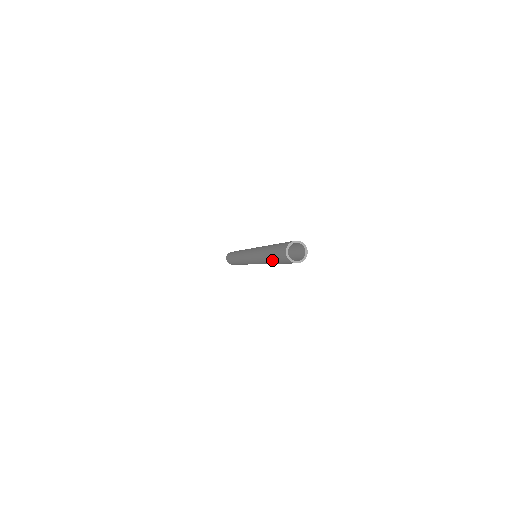
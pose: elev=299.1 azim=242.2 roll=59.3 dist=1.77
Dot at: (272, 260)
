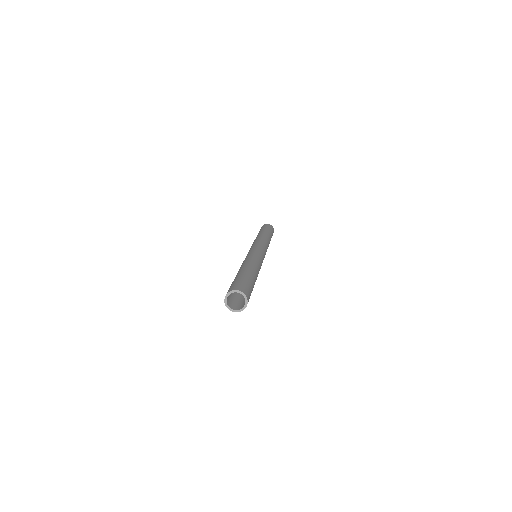
Dot at: occluded
